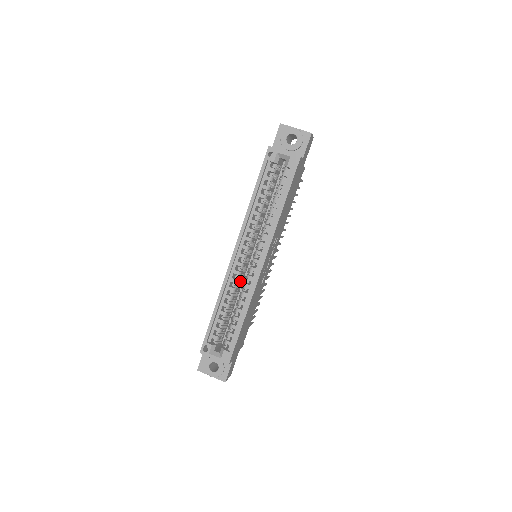
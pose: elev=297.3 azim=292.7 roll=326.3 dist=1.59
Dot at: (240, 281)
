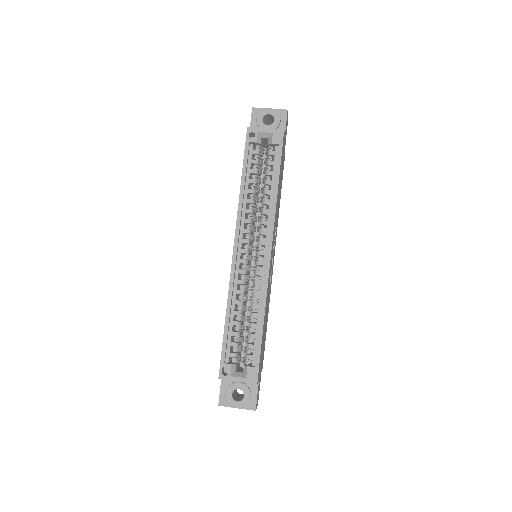
Dot at: (246, 284)
